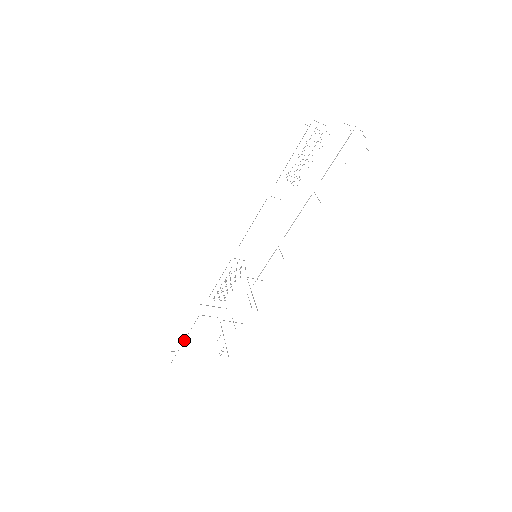
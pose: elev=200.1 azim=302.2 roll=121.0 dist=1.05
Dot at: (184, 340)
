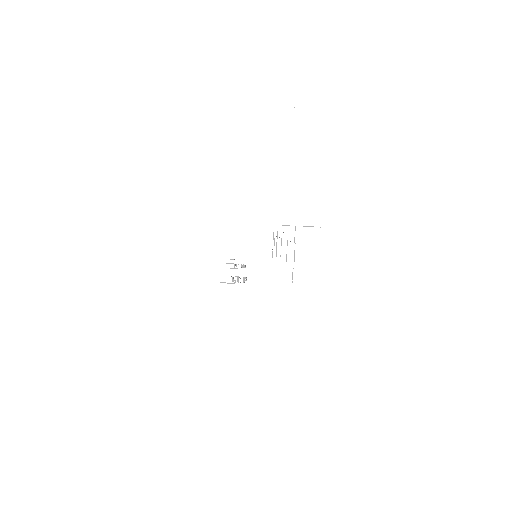
Dot at: occluded
